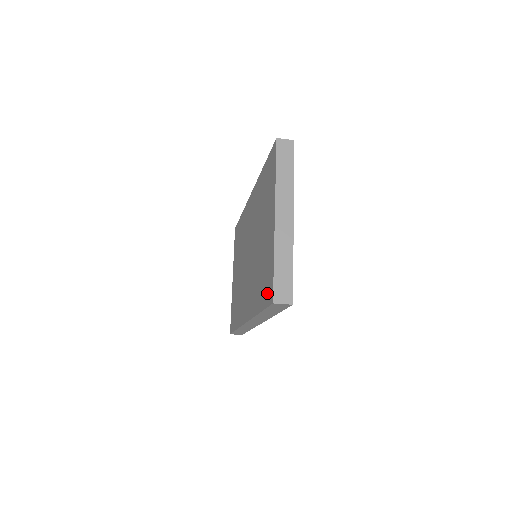
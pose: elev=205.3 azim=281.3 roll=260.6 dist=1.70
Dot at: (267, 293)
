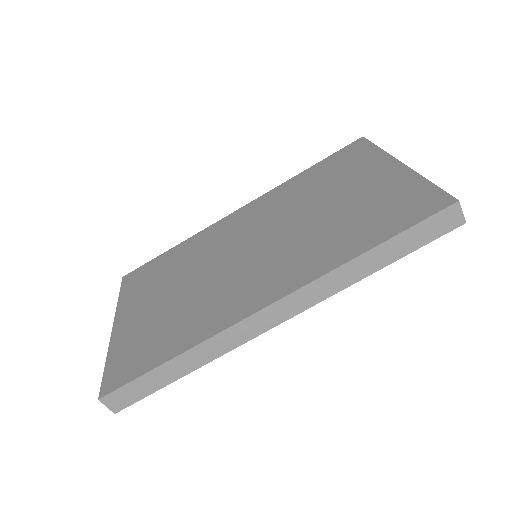
Dot at: (415, 210)
